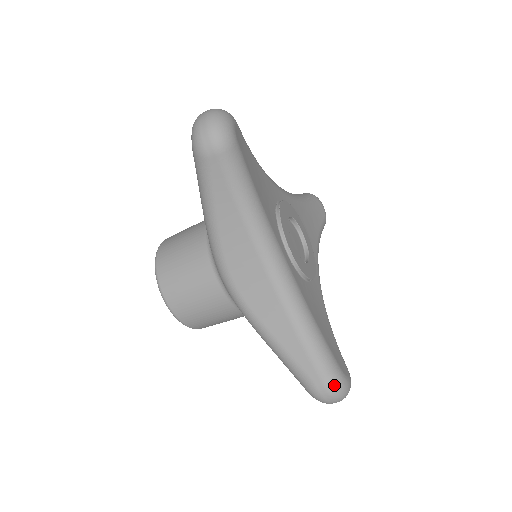
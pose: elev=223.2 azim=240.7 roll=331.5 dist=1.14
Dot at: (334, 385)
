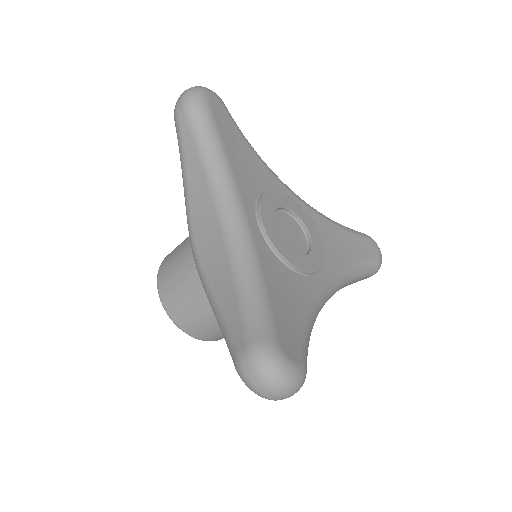
Dot at: (259, 355)
